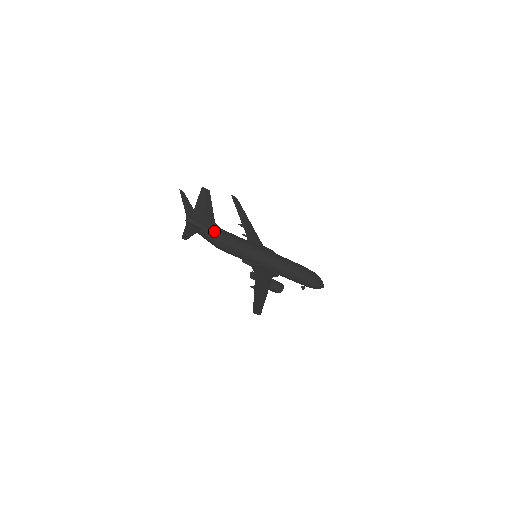
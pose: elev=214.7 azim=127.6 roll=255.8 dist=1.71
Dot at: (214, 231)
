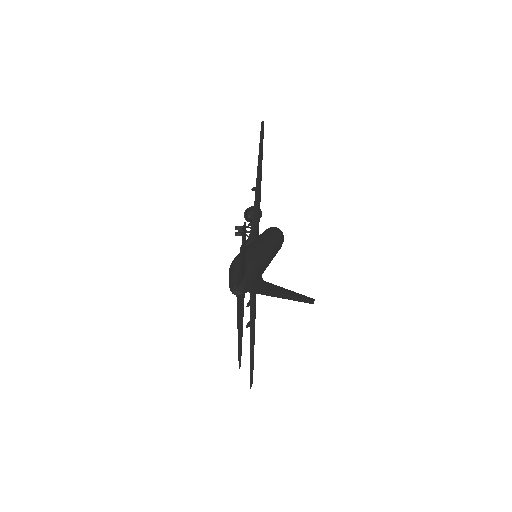
Dot at: occluded
